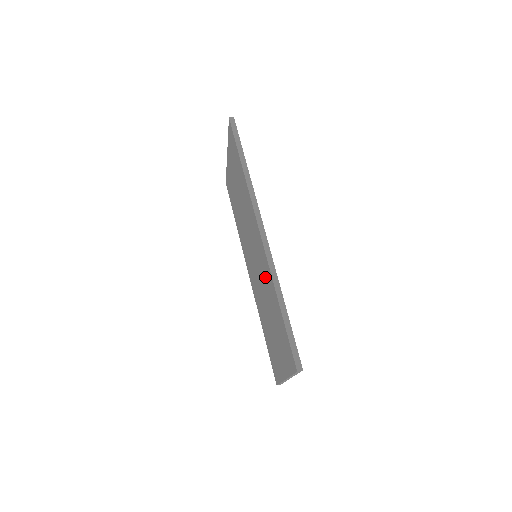
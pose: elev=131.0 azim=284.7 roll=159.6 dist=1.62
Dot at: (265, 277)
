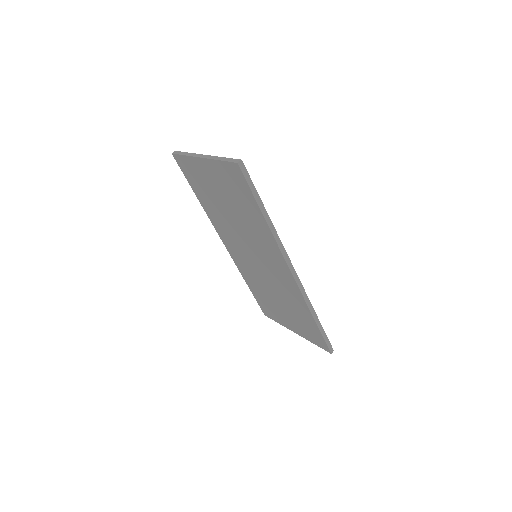
Dot at: (285, 289)
